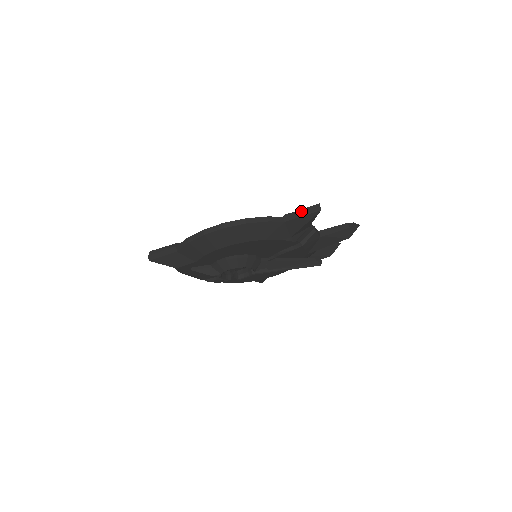
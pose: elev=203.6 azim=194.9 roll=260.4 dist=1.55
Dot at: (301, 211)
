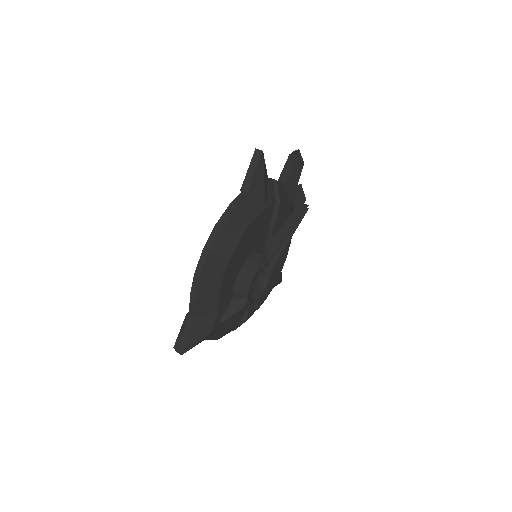
Dot at: (249, 171)
